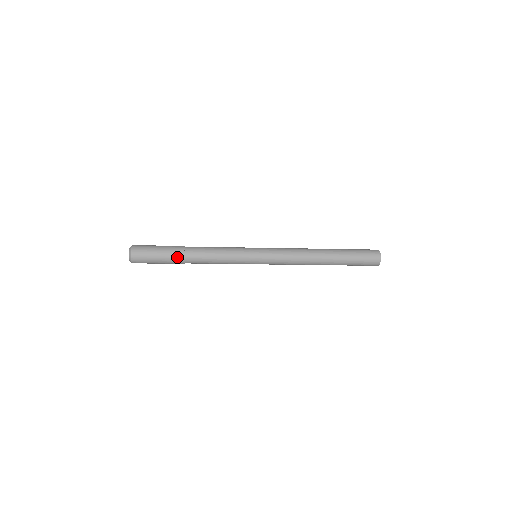
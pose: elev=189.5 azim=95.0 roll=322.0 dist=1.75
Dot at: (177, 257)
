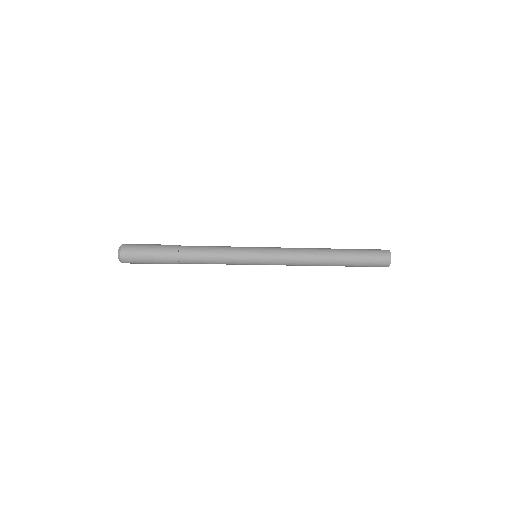
Dot at: (170, 256)
